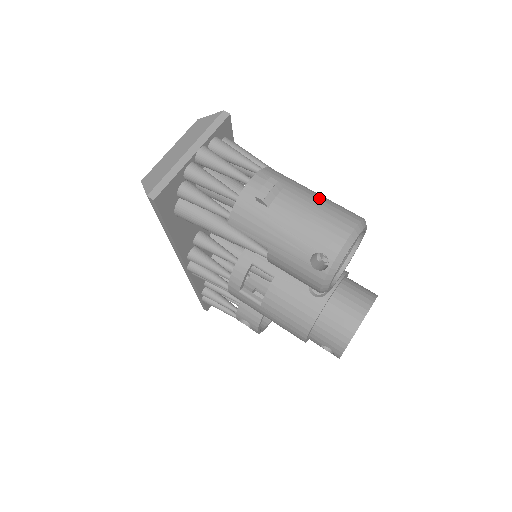
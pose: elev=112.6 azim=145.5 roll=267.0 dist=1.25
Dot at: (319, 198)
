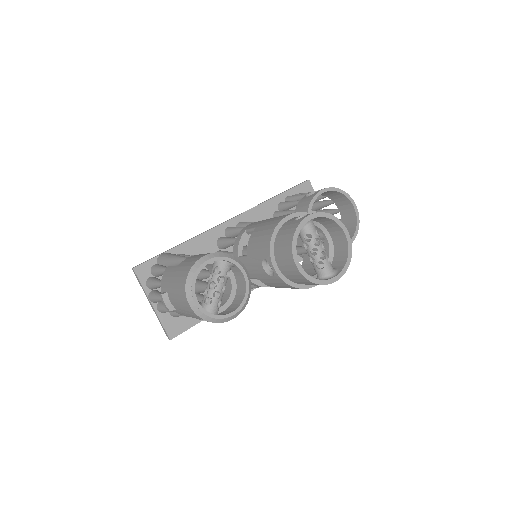
Dot at: (174, 282)
